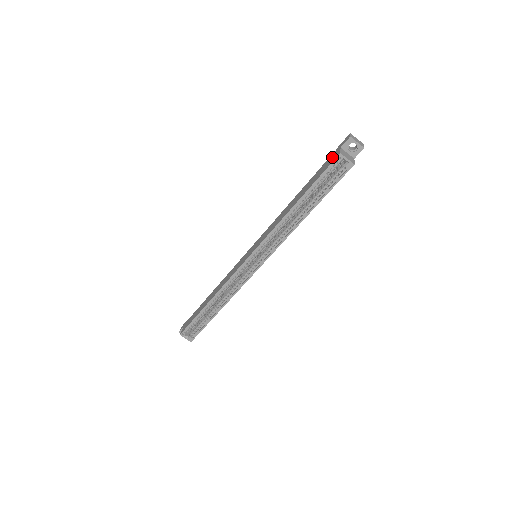
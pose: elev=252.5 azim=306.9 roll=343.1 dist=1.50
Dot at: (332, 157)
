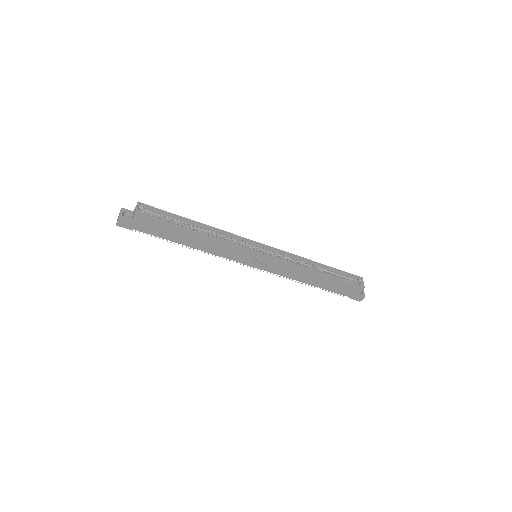
Dot at: occluded
